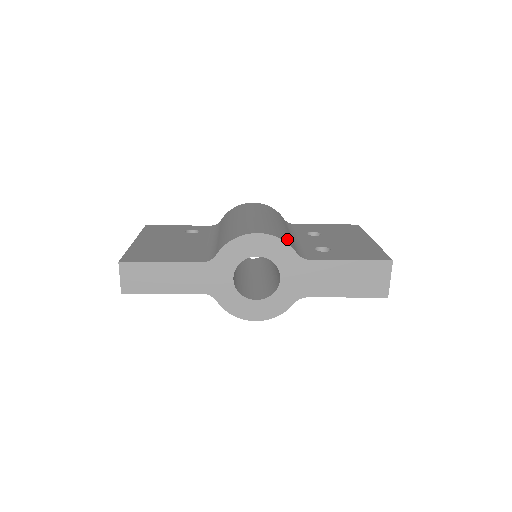
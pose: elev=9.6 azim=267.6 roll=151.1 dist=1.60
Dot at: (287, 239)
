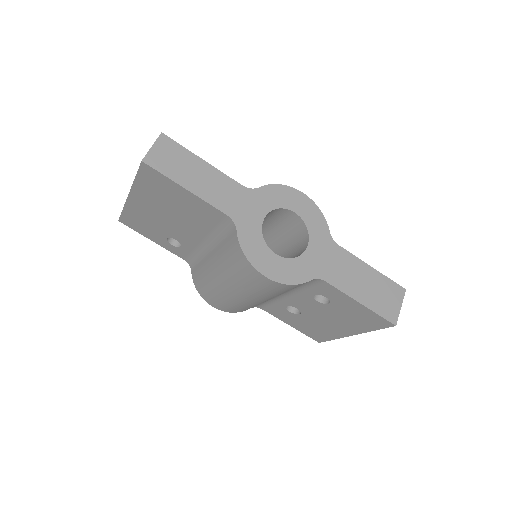
Dot at: occluded
